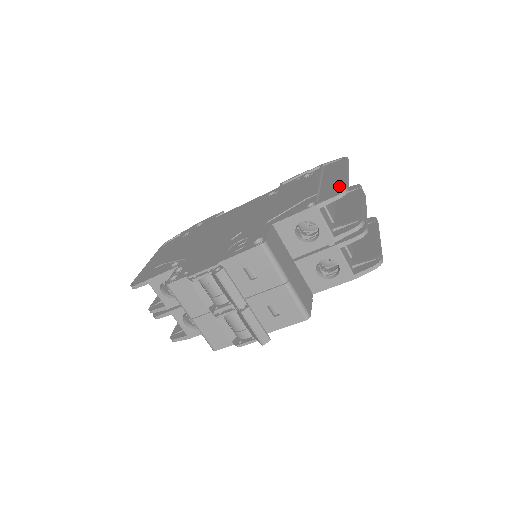
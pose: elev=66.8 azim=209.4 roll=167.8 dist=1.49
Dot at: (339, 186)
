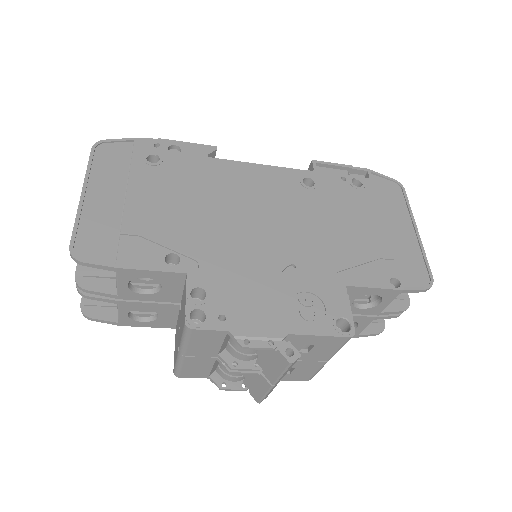
Dot at: (419, 263)
